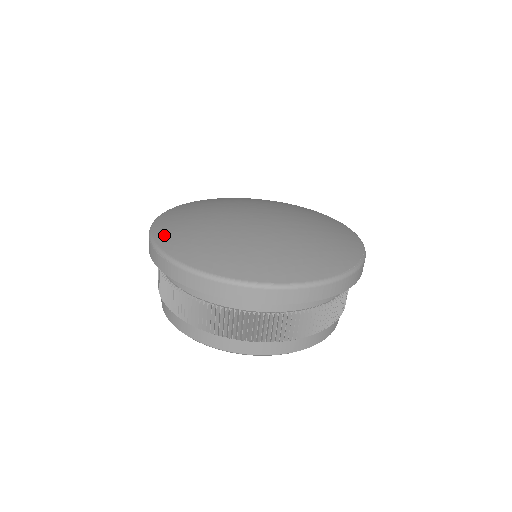
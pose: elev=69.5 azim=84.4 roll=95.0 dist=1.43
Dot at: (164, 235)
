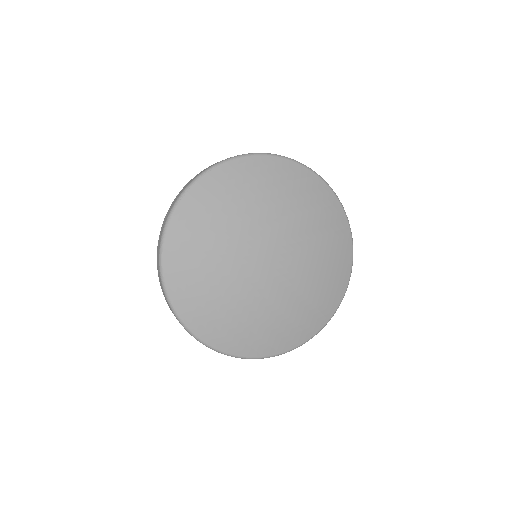
Dot at: (174, 277)
